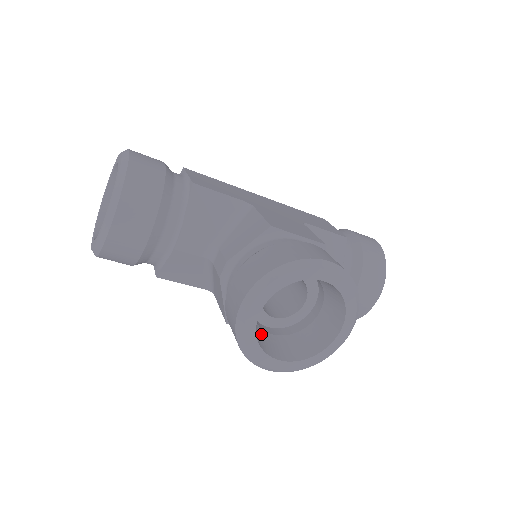
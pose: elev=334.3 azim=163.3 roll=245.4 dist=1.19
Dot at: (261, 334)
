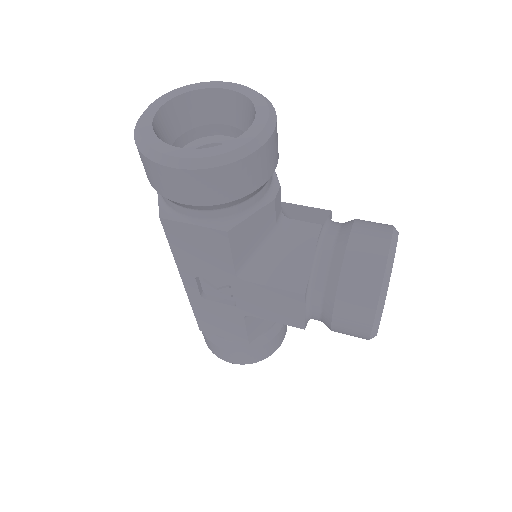
Dot at: occluded
